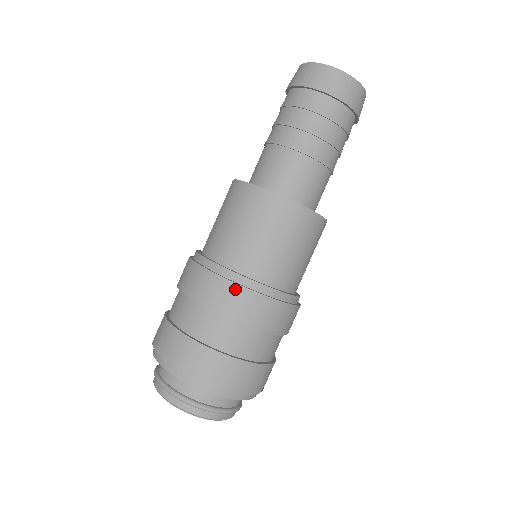
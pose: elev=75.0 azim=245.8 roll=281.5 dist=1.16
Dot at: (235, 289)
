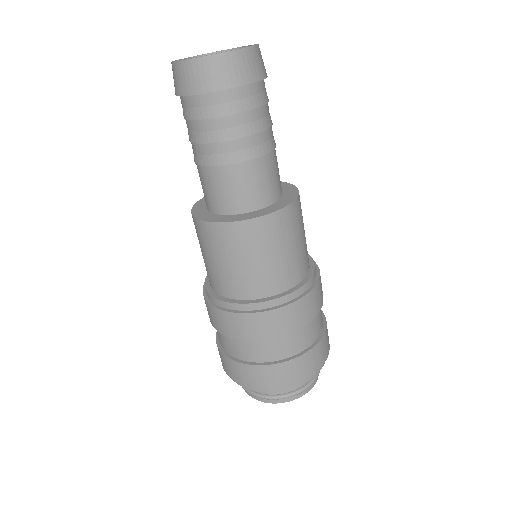
Dot at: (260, 317)
